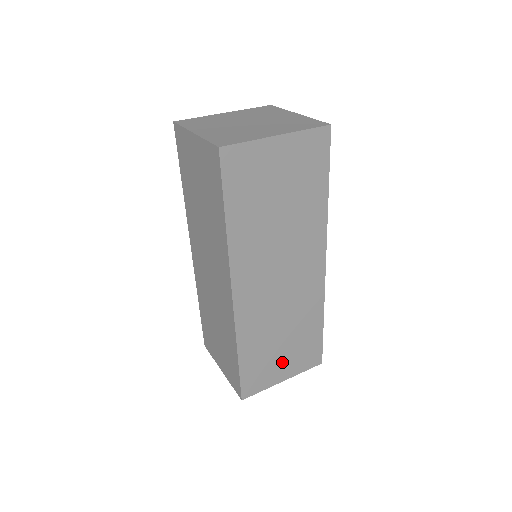
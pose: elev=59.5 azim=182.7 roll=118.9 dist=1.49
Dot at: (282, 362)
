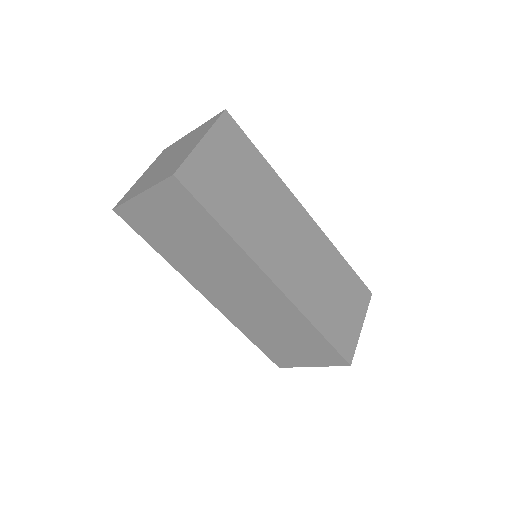
Dot at: (297, 352)
